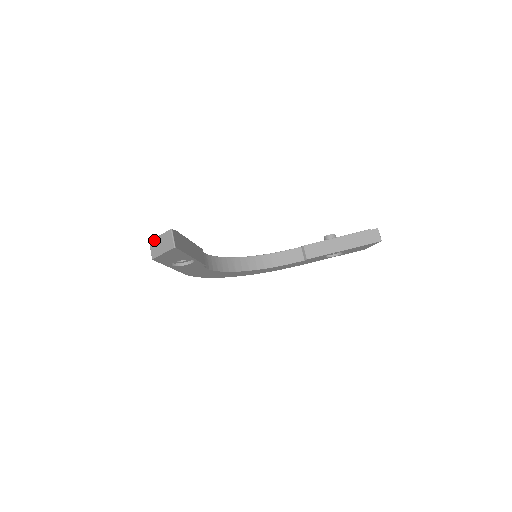
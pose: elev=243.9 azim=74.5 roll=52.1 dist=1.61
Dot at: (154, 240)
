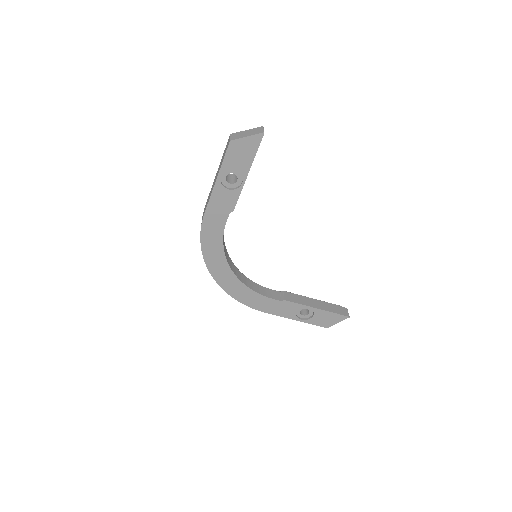
Dot at: (238, 132)
